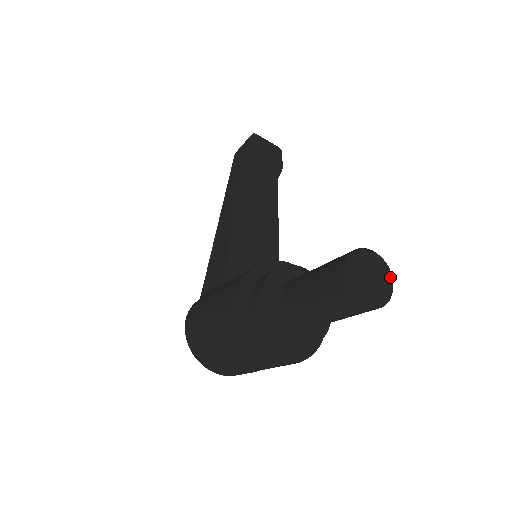
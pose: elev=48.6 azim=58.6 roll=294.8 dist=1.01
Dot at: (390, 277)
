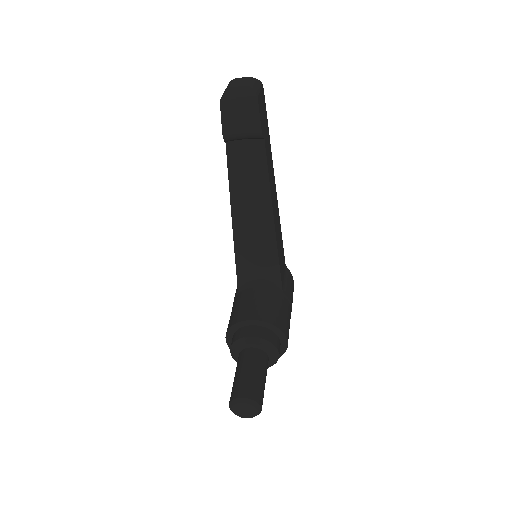
Dot at: (255, 409)
